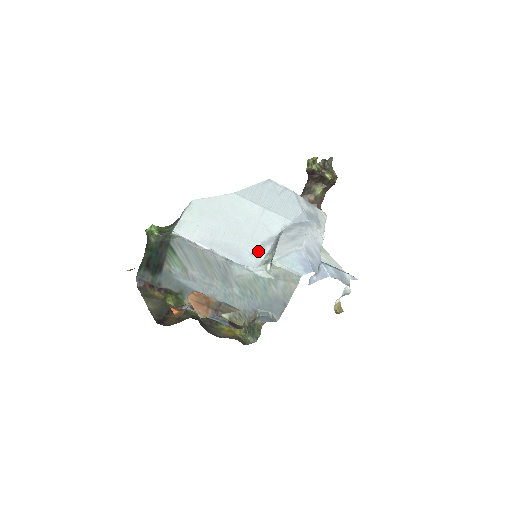
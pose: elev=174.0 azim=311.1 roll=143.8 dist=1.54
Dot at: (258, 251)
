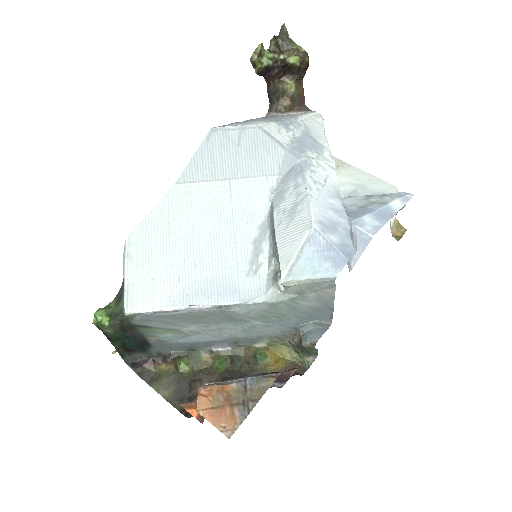
Dot at: (254, 262)
